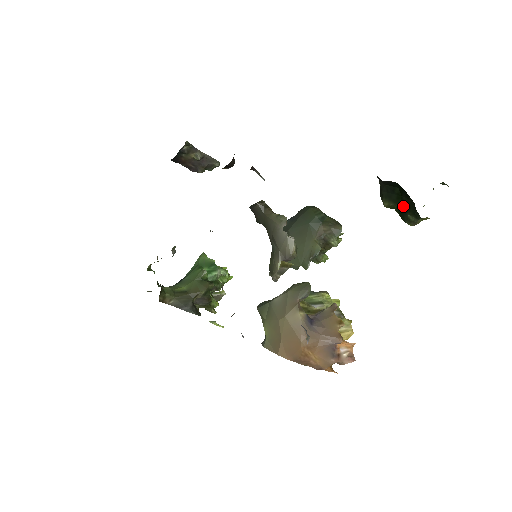
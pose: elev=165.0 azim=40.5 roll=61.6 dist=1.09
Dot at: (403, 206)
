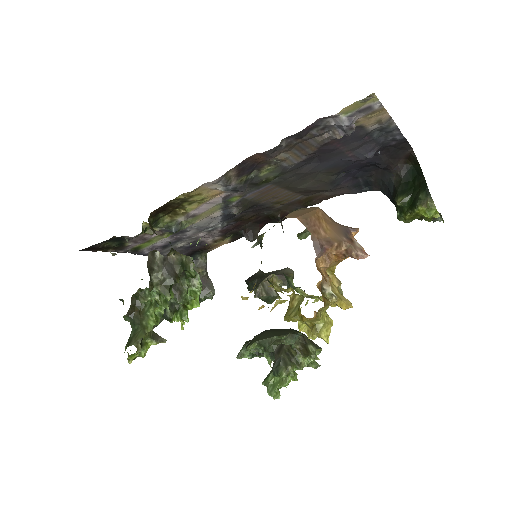
Dot at: (414, 196)
